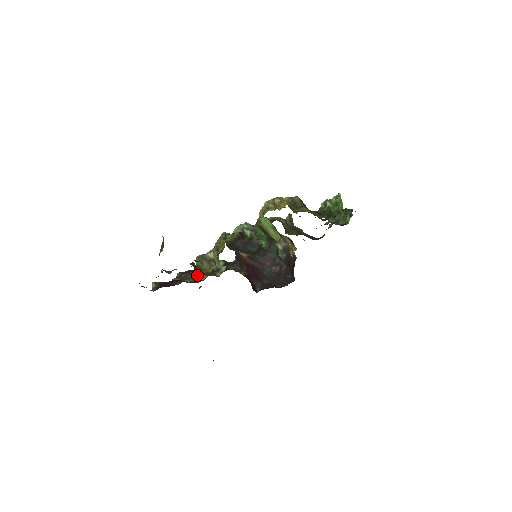
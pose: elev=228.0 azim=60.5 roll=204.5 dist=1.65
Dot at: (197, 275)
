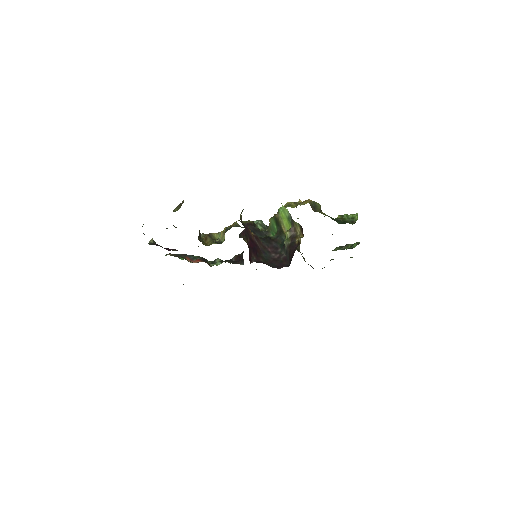
Dot at: (192, 258)
